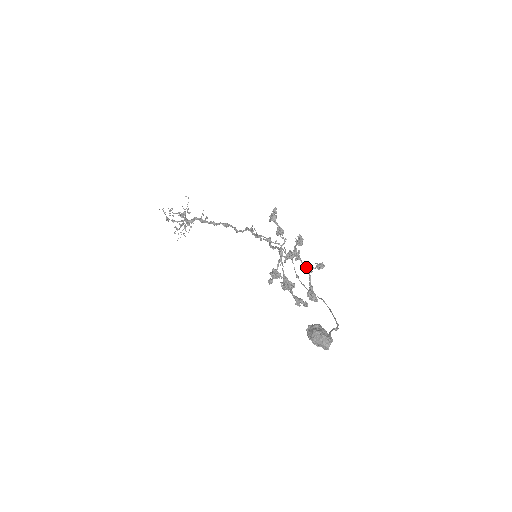
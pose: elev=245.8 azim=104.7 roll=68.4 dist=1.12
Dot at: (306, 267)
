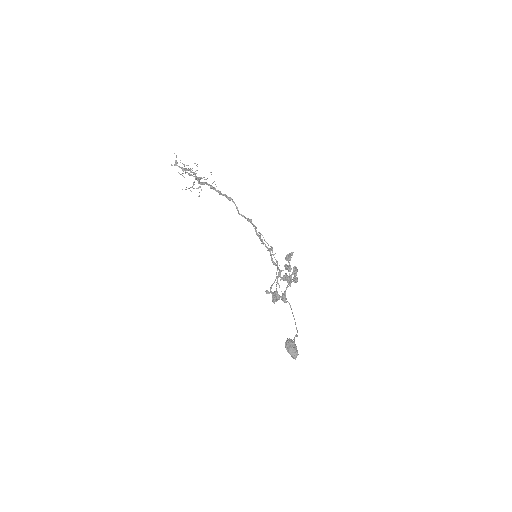
Dot at: (289, 283)
